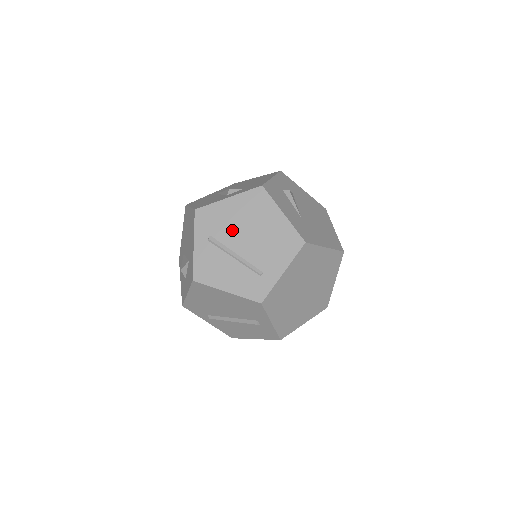
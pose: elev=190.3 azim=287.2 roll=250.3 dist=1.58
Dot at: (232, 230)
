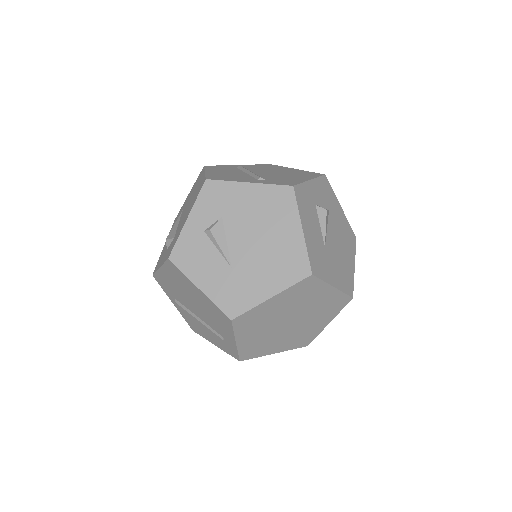
Dot at: (182, 297)
